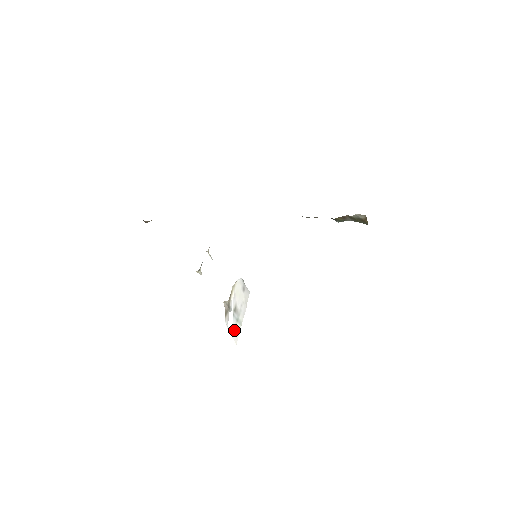
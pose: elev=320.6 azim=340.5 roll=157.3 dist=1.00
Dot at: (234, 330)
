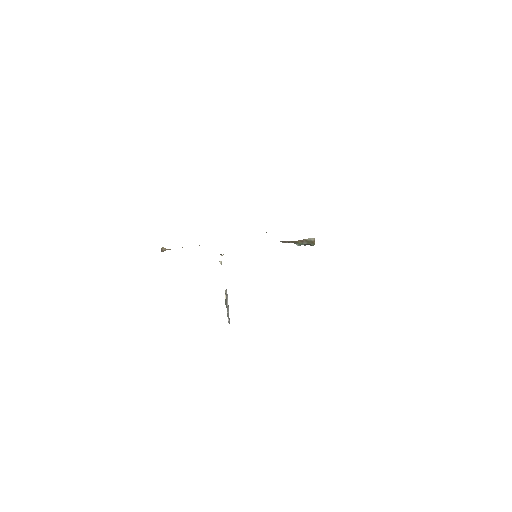
Dot at: (228, 316)
